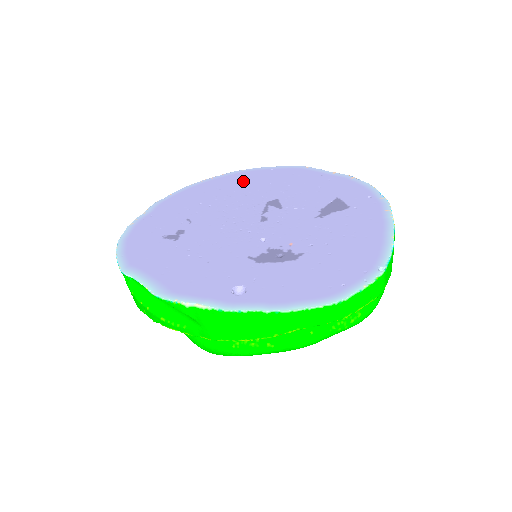
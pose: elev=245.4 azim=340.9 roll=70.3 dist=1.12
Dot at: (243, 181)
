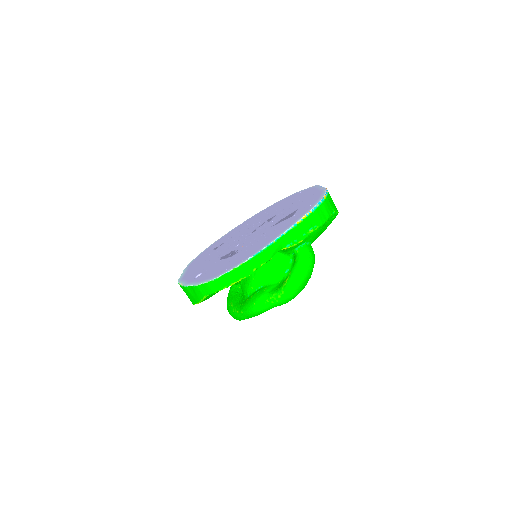
Dot at: (280, 204)
